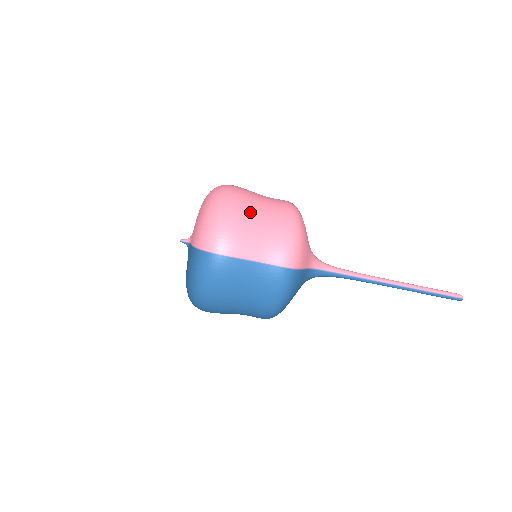
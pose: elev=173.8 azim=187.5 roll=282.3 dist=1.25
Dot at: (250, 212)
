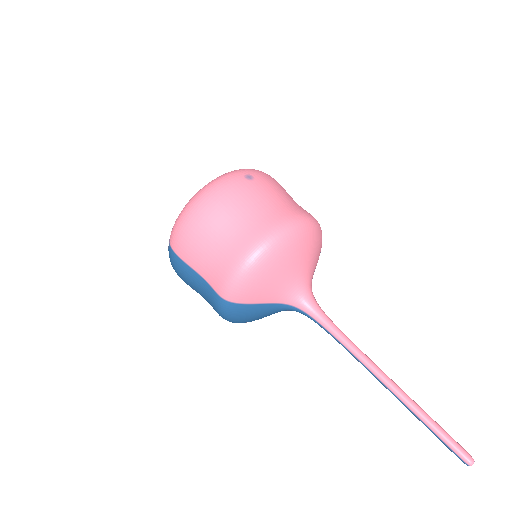
Dot at: (212, 224)
